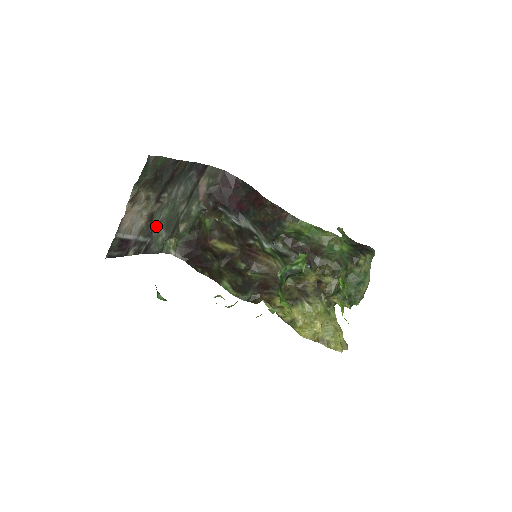
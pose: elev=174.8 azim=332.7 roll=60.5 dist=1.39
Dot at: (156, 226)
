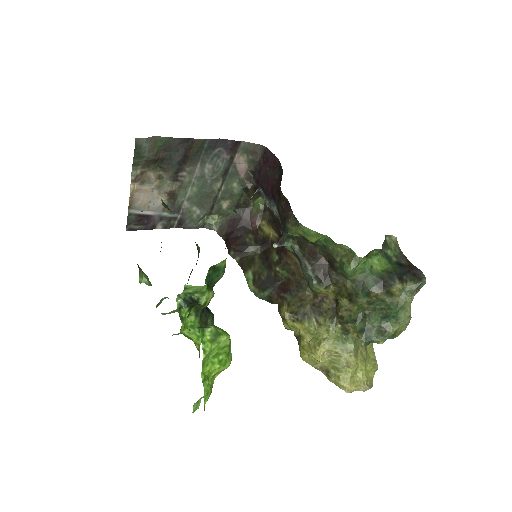
Dot at: (186, 203)
